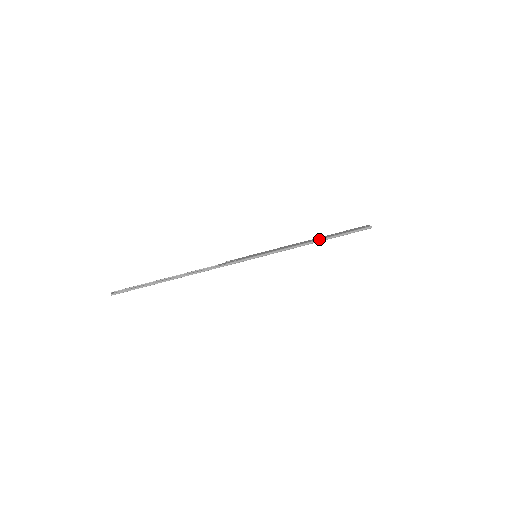
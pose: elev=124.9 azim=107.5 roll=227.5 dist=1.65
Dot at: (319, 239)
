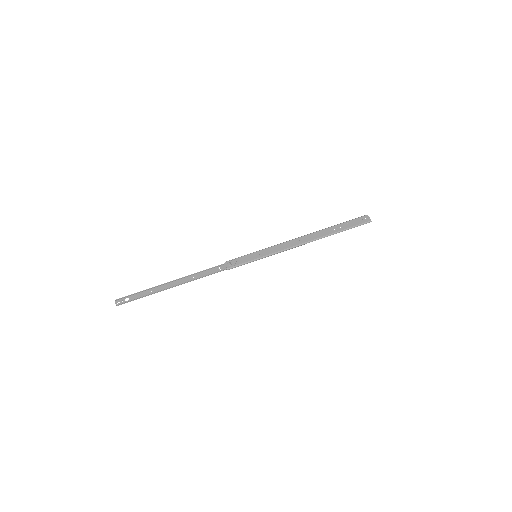
Dot at: (319, 238)
